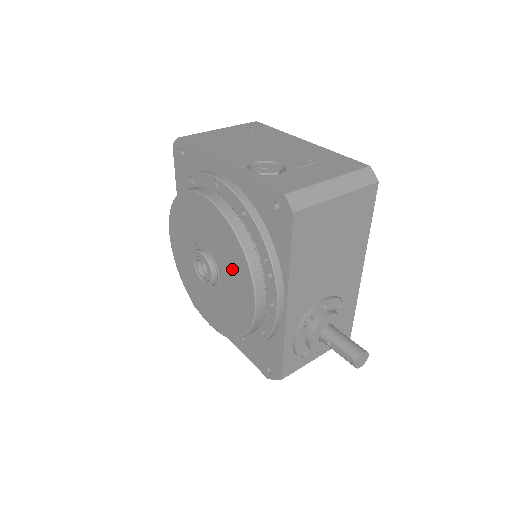
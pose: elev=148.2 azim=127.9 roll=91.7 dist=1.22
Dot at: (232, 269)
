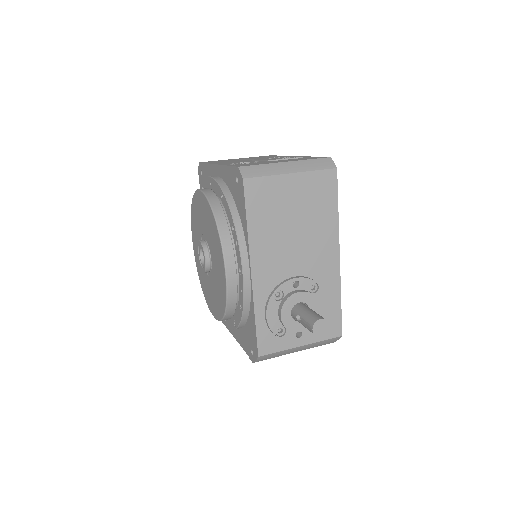
Dot at: (214, 245)
